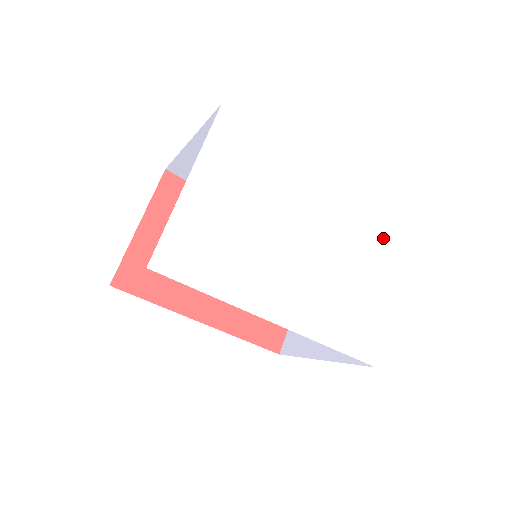
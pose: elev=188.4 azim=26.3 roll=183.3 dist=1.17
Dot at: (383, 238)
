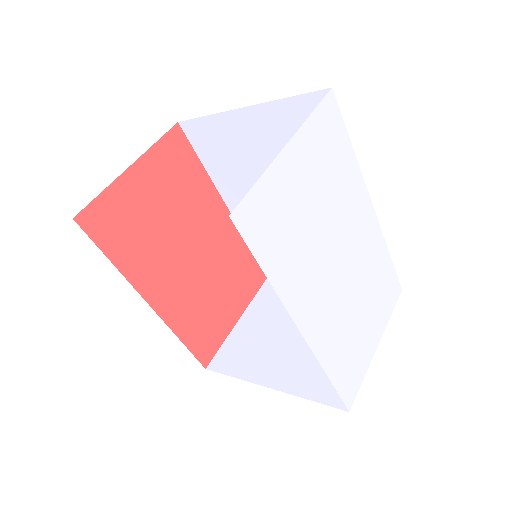
Dot at: (385, 288)
